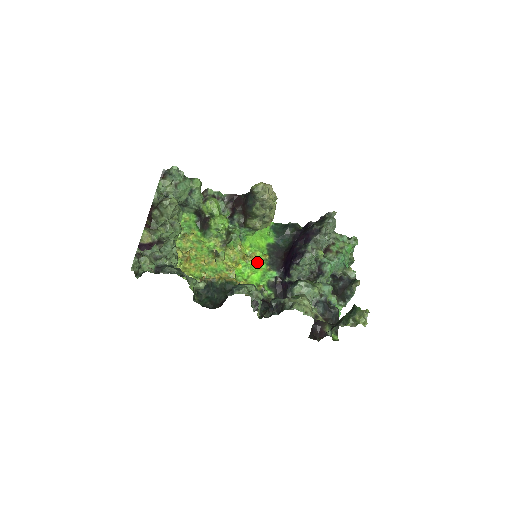
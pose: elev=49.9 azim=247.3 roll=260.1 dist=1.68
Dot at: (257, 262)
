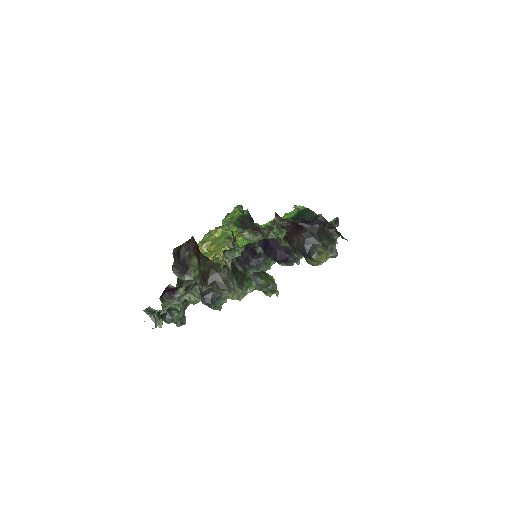
Dot at: occluded
